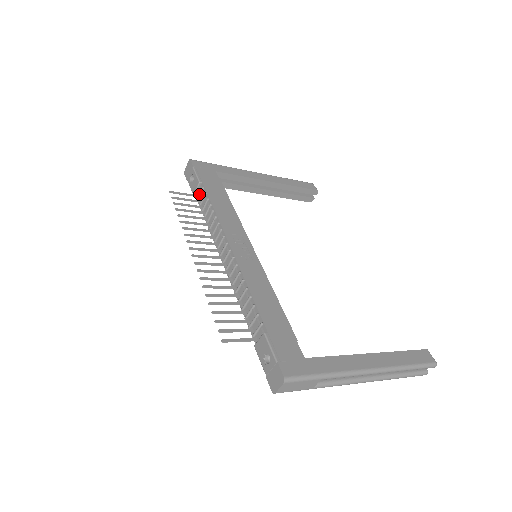
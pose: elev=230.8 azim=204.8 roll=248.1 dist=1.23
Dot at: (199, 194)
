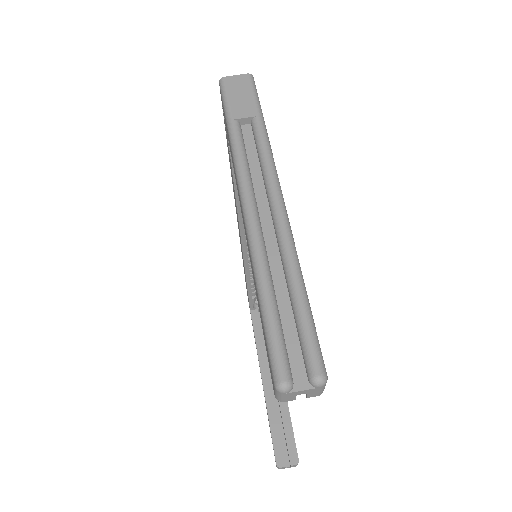
Dot at: occluded
